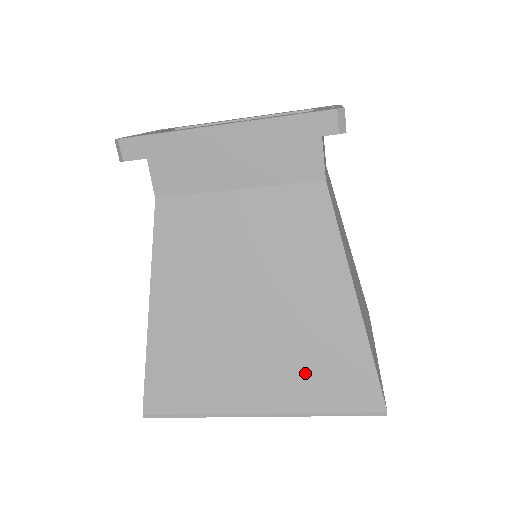
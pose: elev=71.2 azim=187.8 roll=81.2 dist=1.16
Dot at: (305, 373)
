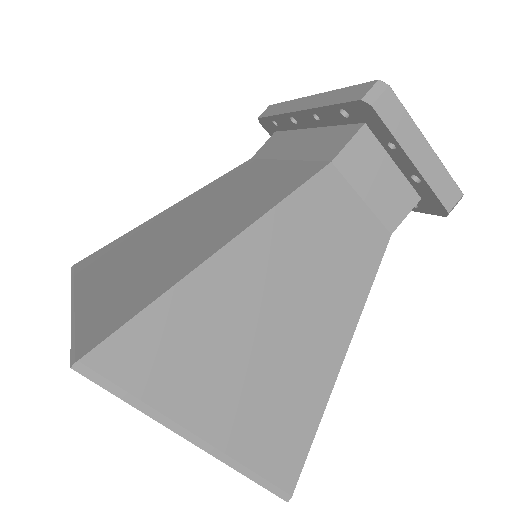
Dot at: (121, 288)
